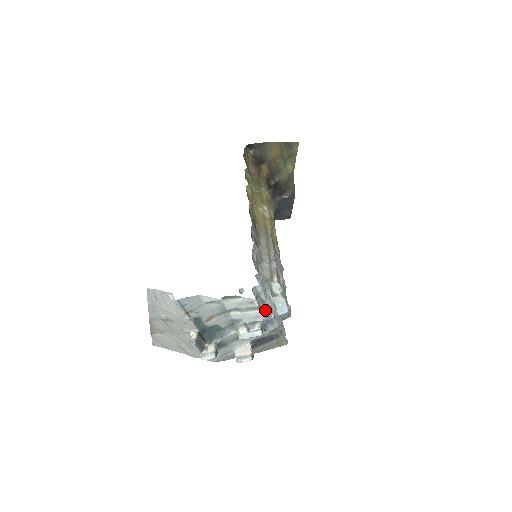
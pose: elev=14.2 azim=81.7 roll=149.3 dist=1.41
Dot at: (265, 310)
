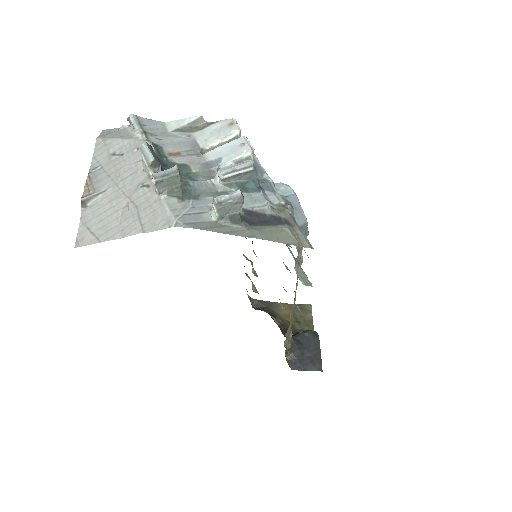
Dot at: (257, 171)
